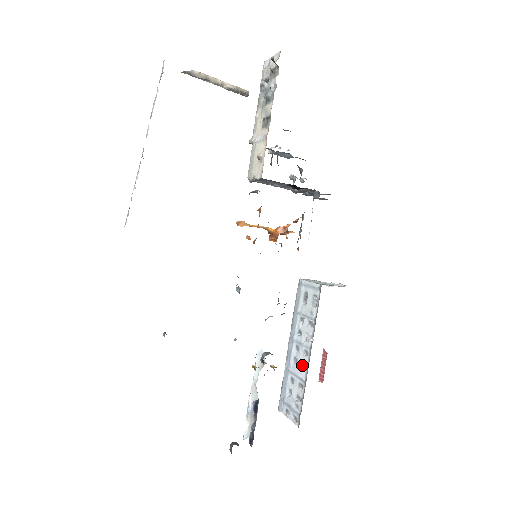
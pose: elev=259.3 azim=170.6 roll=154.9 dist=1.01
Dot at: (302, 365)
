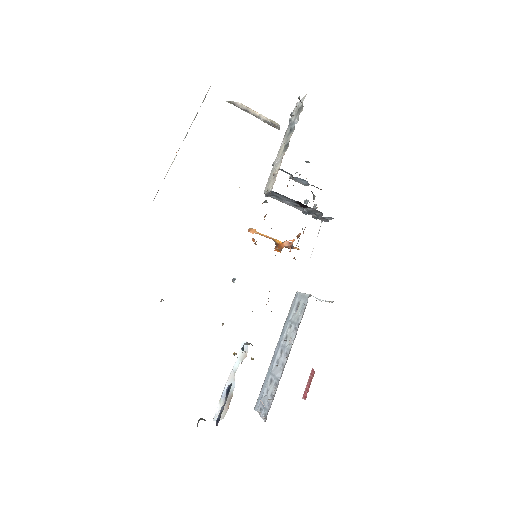
Dot at: (281, 366)
